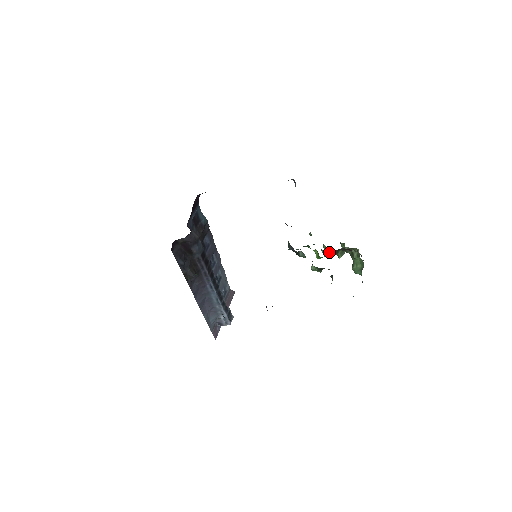
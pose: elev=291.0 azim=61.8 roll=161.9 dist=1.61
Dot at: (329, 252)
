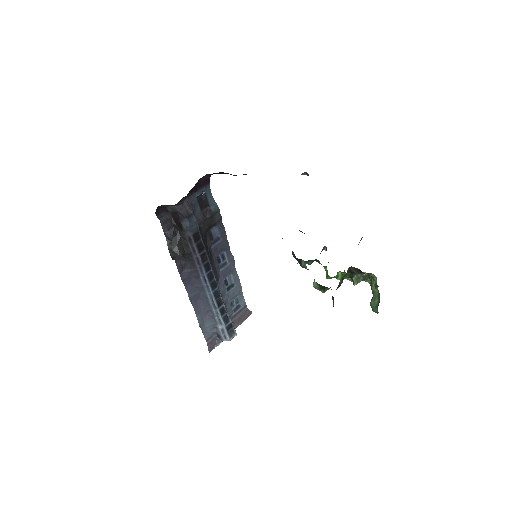
Dot at: (342, 274)
